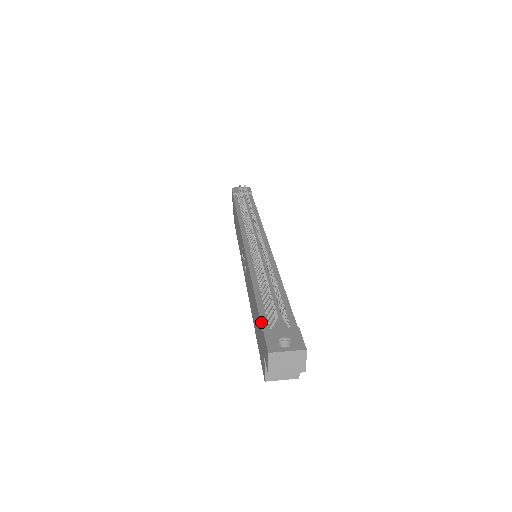
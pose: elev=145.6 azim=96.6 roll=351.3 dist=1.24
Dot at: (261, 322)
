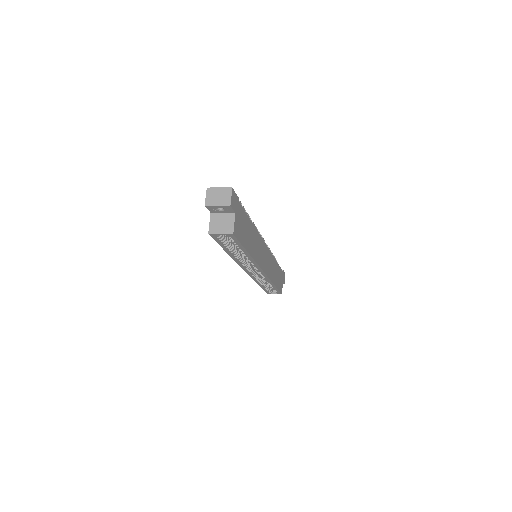
Dot at: occluded
